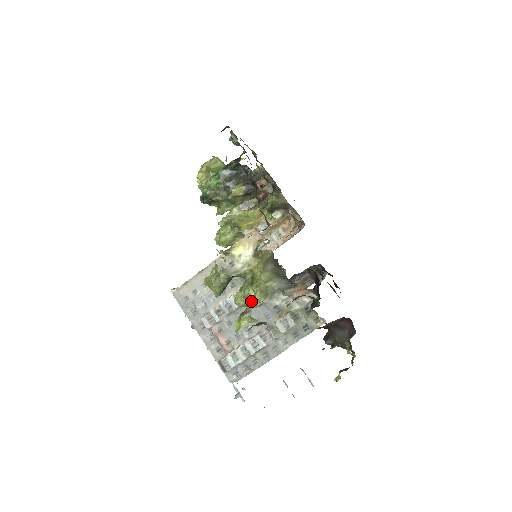
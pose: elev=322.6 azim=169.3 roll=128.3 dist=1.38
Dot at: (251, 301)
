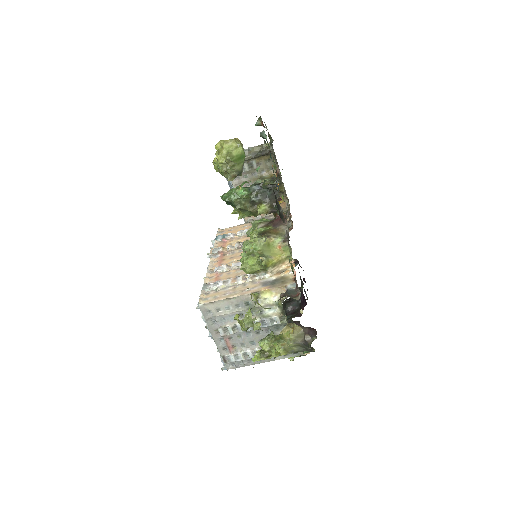
Dot at: (274, 350)
